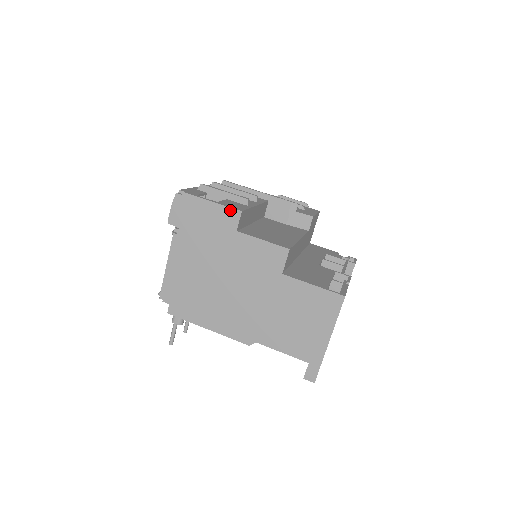
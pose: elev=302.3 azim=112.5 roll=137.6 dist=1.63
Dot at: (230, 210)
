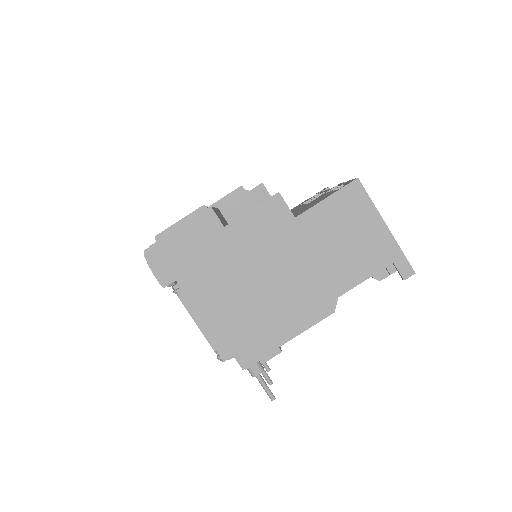
Dot at: (201, 217)
